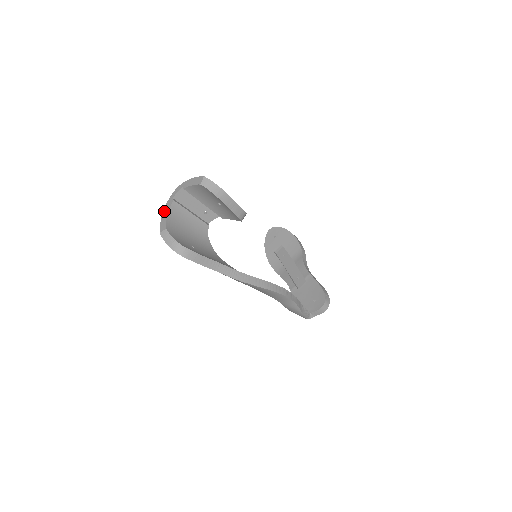
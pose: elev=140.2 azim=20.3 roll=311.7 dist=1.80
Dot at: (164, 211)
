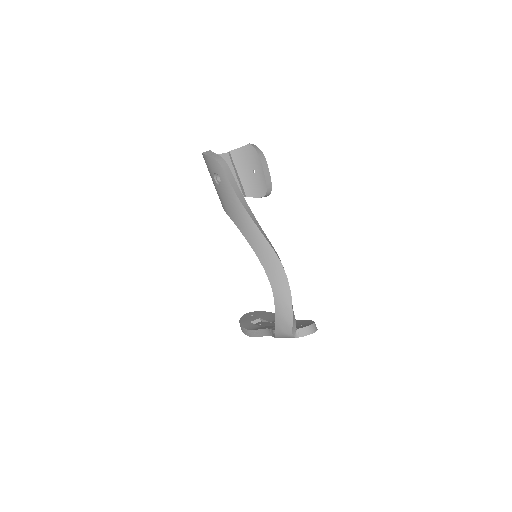
Dot at: occluded
